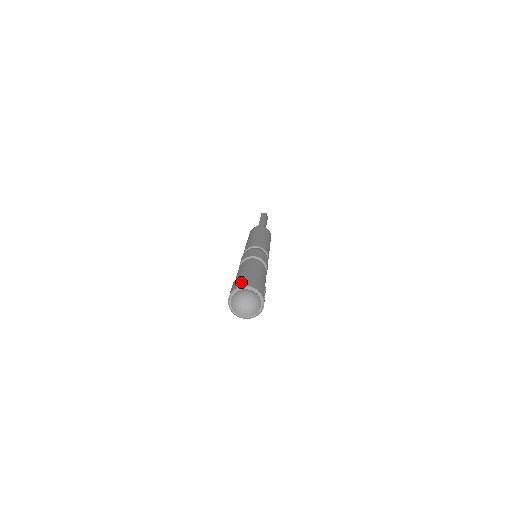
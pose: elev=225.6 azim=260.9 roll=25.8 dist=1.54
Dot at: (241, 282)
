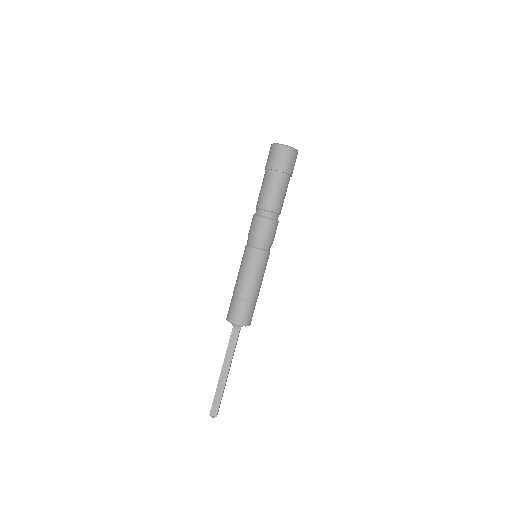
Dot at: occluded
